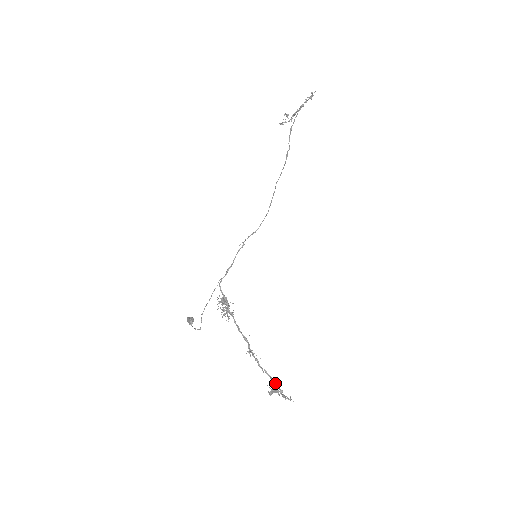
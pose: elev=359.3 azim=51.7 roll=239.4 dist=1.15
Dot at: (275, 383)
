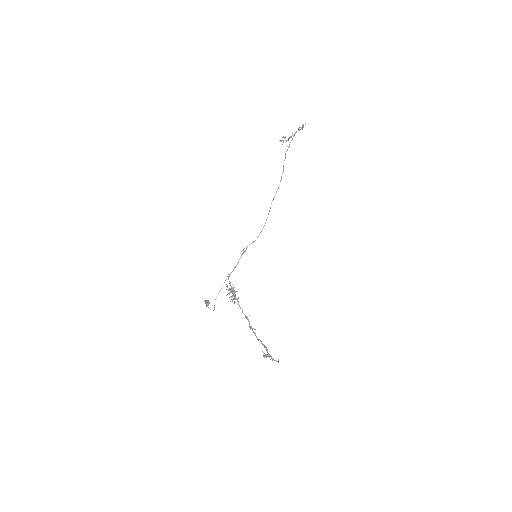
Dot at: (267, 350)
